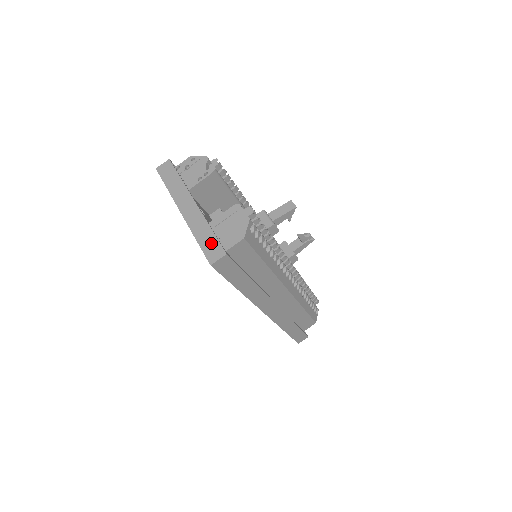
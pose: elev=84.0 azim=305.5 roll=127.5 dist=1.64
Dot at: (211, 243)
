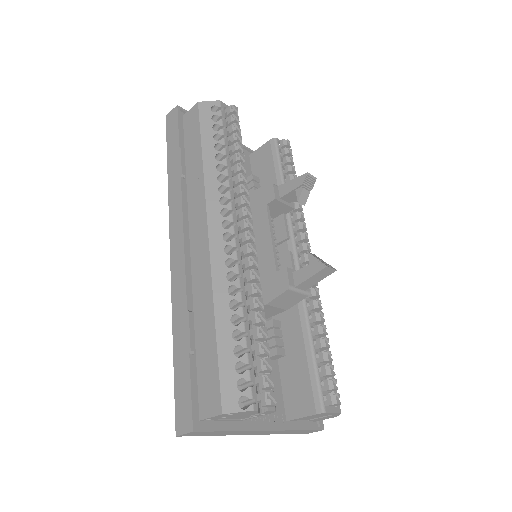
Dot at: (304, 432)
